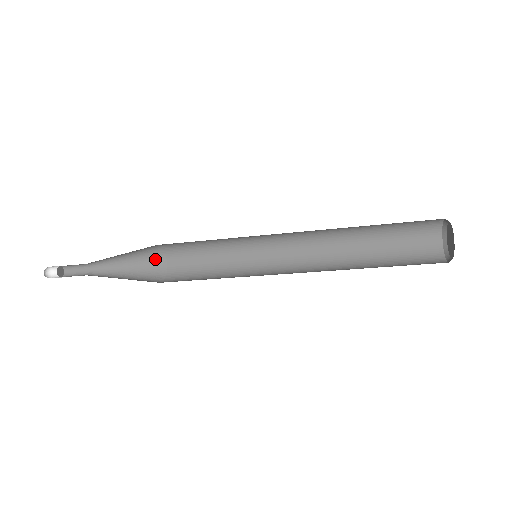
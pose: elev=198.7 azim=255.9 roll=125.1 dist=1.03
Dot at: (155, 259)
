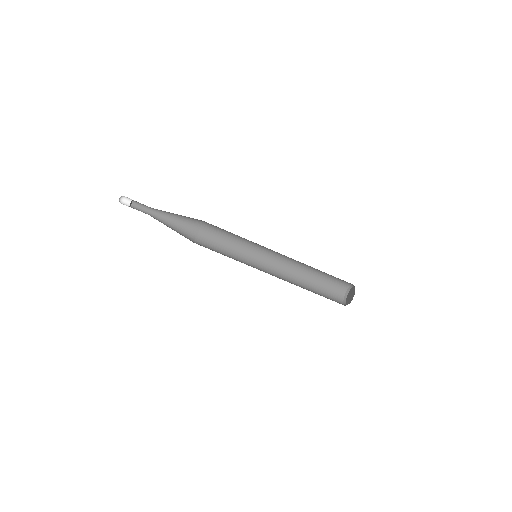
Dot at: (192, 230)
